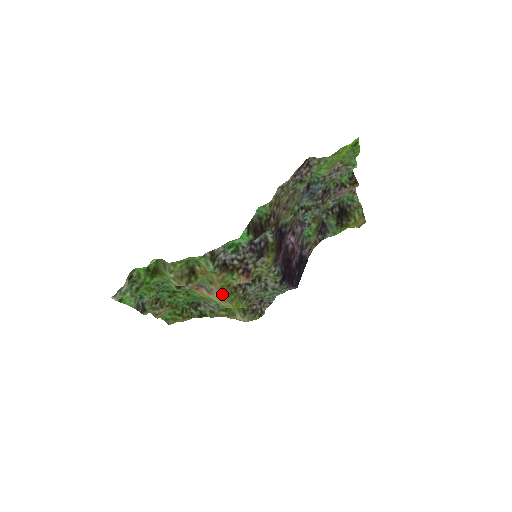
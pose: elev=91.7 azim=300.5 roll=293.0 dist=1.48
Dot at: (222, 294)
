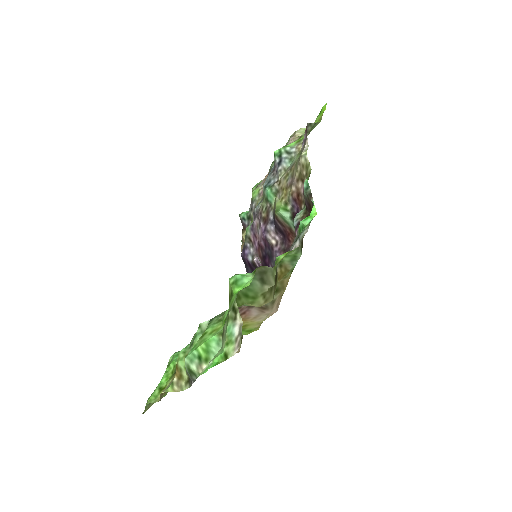
Dot at: (279, 304)
